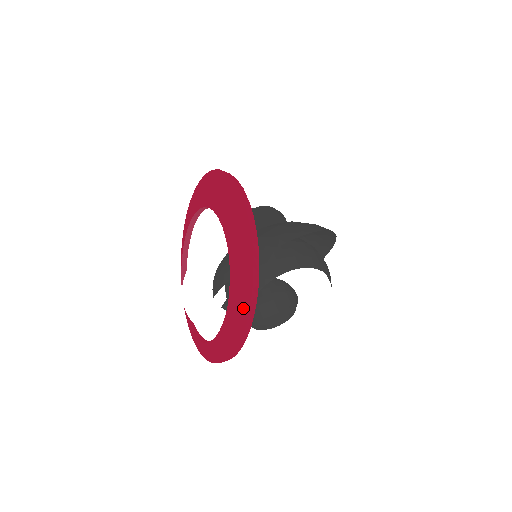
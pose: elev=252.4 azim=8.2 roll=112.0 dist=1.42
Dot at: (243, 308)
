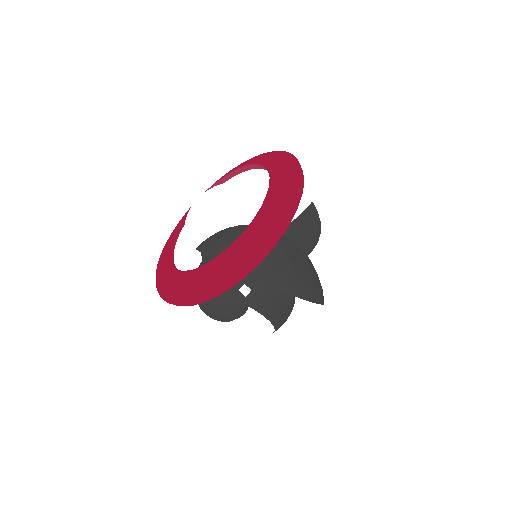
Dot at: (193, 292)
